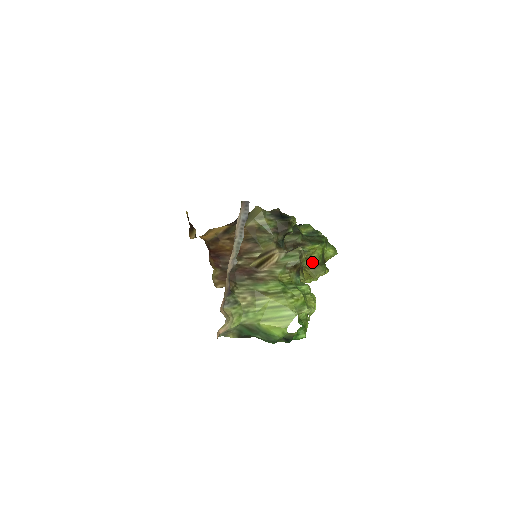
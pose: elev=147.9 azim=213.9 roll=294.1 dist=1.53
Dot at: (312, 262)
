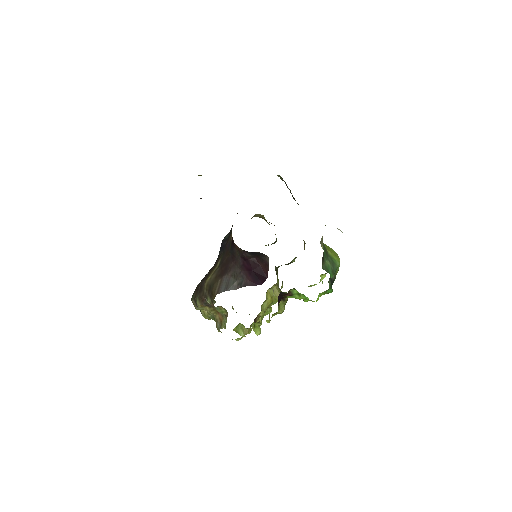
Dot at: (278, 282)
